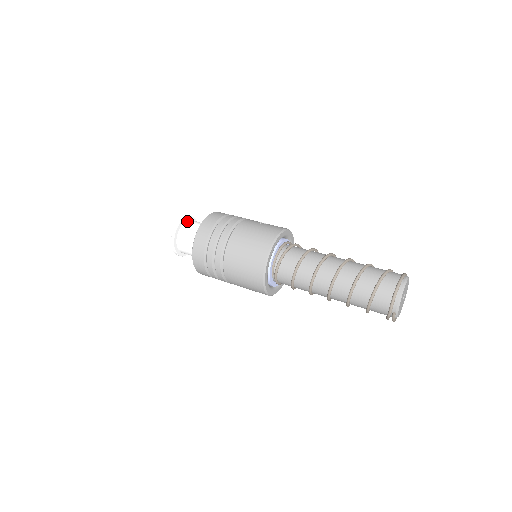
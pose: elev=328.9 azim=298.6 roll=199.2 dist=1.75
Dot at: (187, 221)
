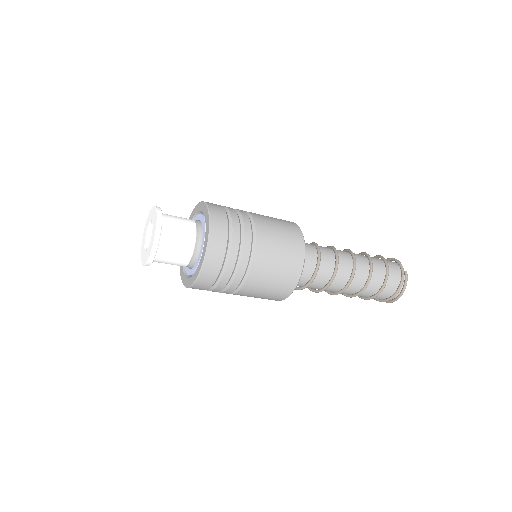
Dot at: occluded
